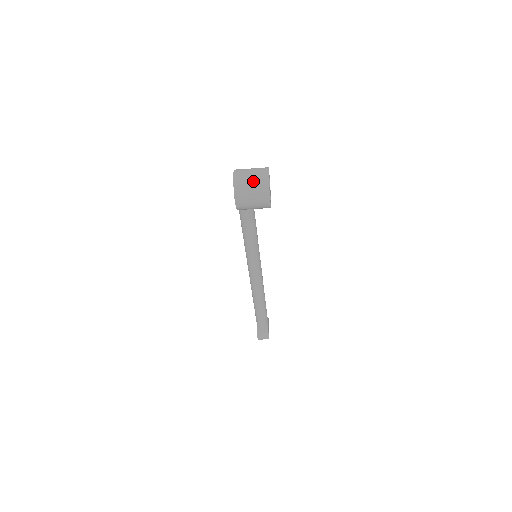
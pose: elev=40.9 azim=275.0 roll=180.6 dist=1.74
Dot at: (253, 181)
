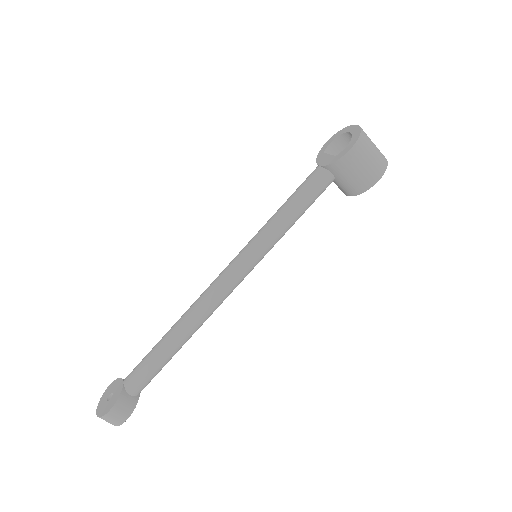
Dot at: occluded
